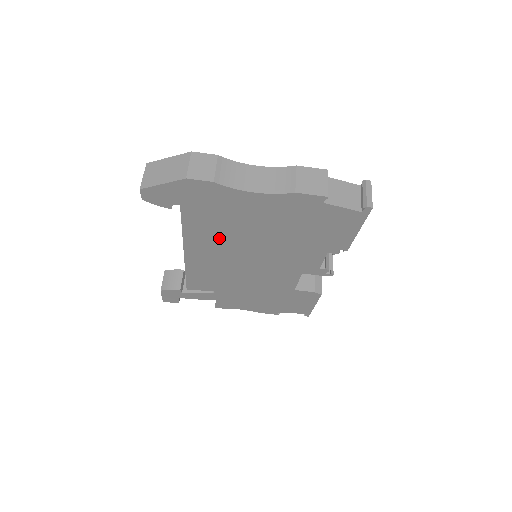
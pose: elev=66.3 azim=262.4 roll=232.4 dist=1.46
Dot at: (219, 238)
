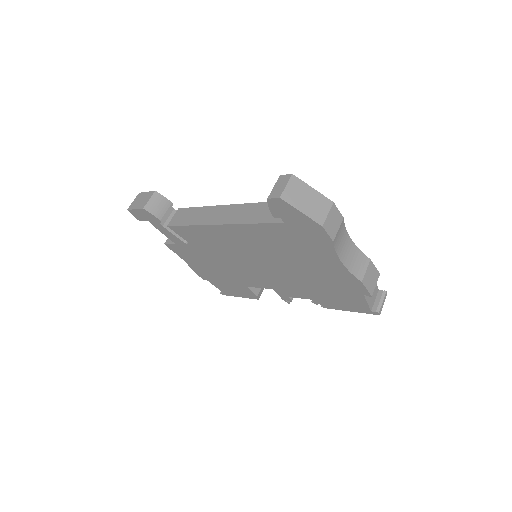
Dot at: (266, 245)
